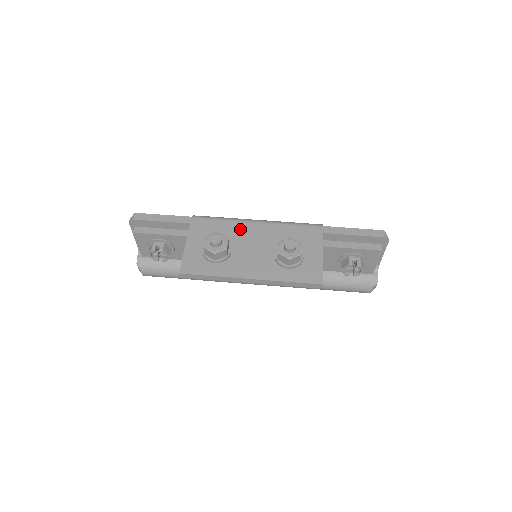
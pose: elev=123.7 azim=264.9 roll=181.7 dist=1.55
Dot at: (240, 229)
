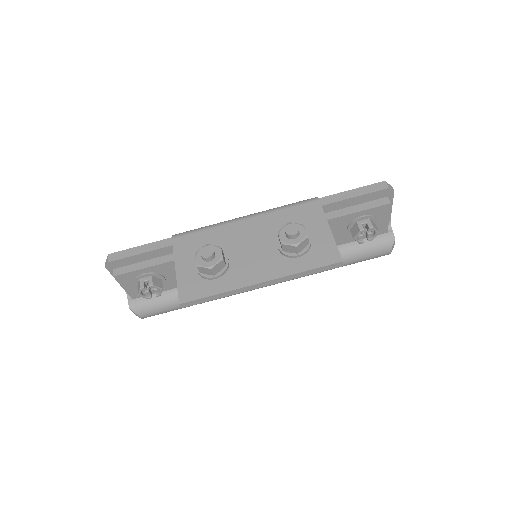
Dot at: (229, 232)
